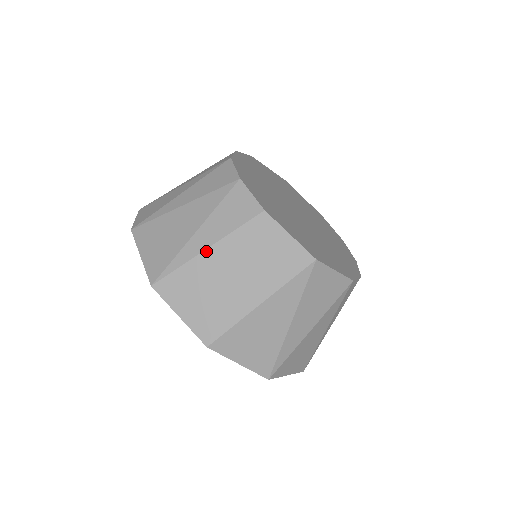
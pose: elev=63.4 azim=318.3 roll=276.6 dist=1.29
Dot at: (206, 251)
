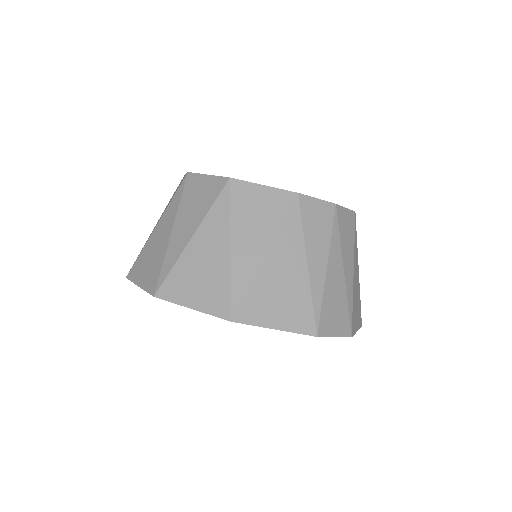
Dot at: (156, 227)
